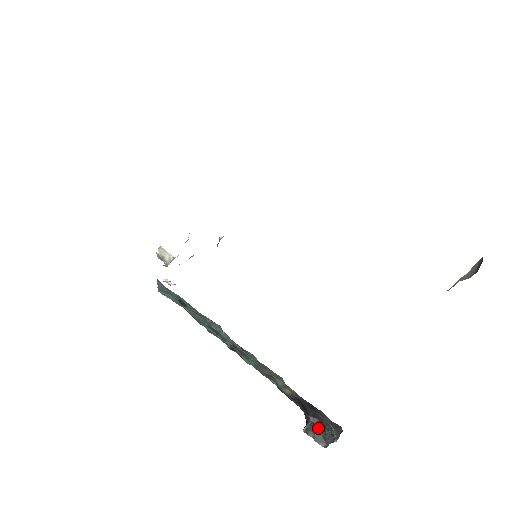
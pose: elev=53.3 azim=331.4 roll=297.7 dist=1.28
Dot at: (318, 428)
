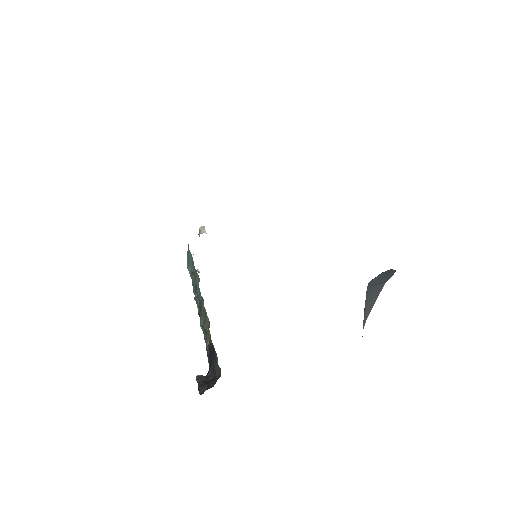
Dot at: (208, 381)
